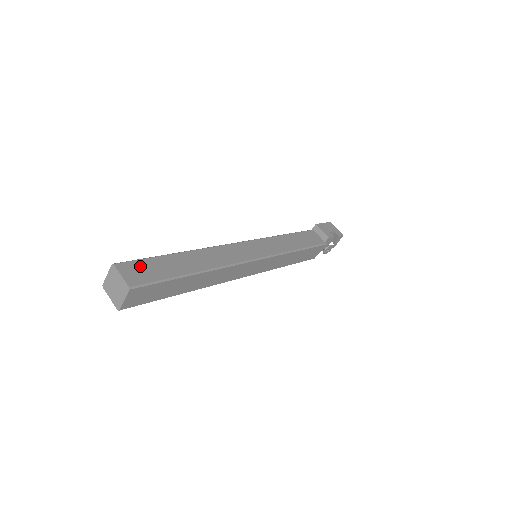
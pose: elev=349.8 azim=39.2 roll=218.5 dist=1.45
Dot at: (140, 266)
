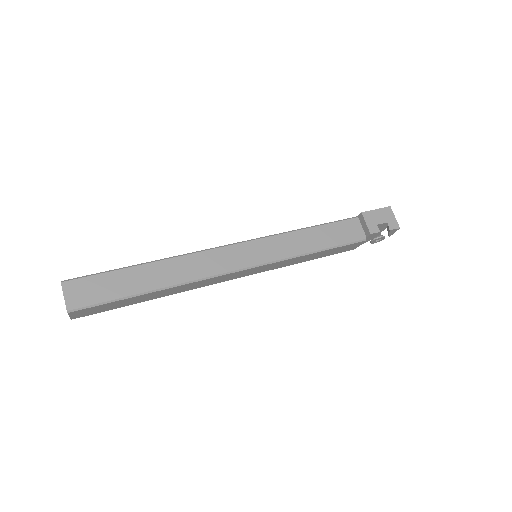
Dot at: (89, 284)
